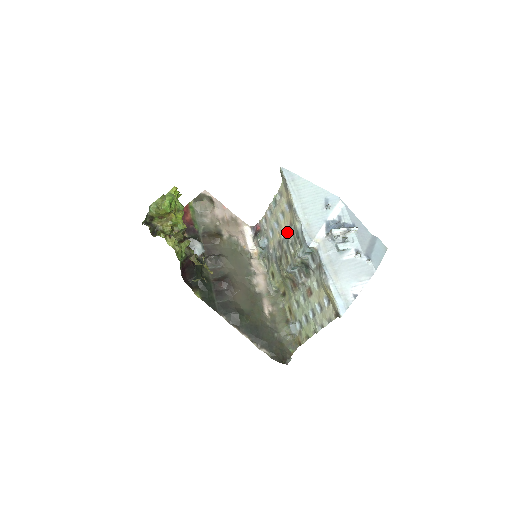
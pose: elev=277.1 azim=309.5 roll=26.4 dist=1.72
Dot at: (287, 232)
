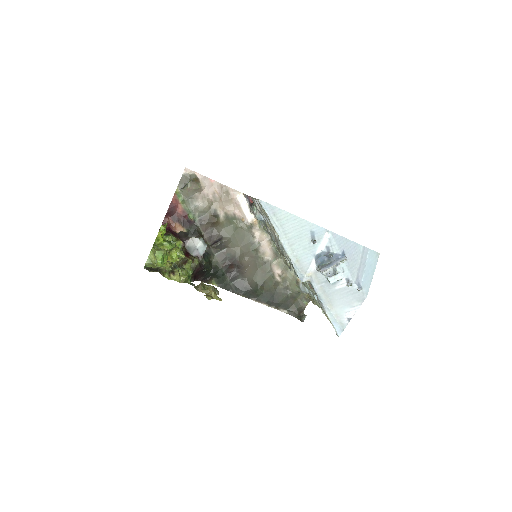
Dot at: occluded
